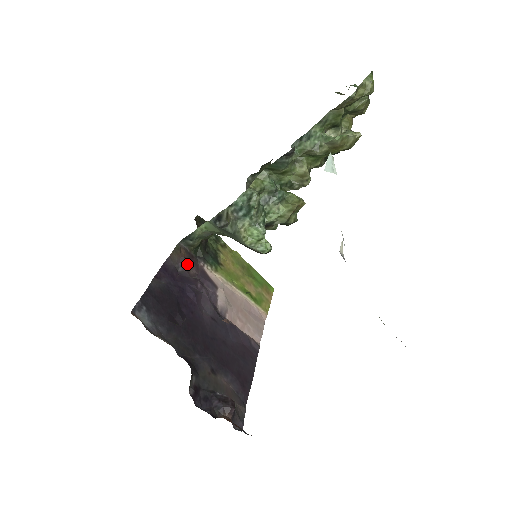
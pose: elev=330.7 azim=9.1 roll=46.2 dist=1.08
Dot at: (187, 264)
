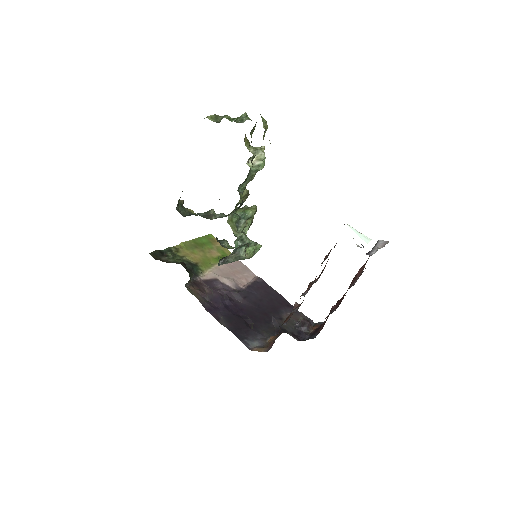
Dot at: (202, 291)
